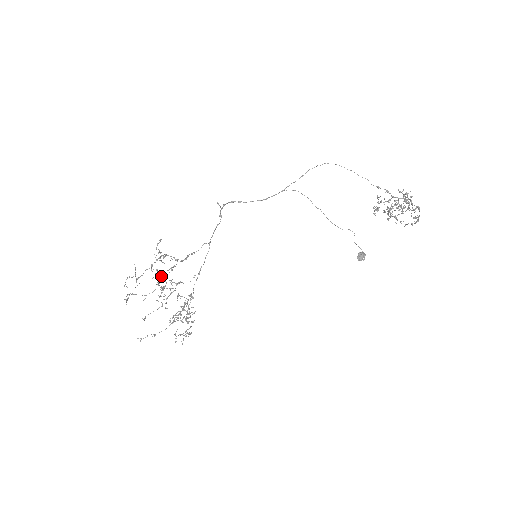
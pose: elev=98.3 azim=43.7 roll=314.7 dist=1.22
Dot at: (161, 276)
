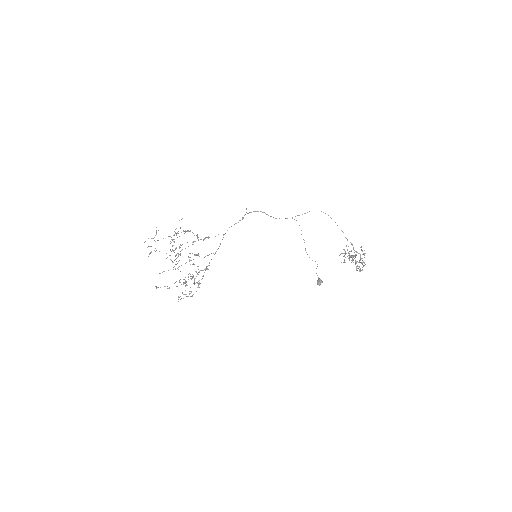
Dot at: (180, 245)
